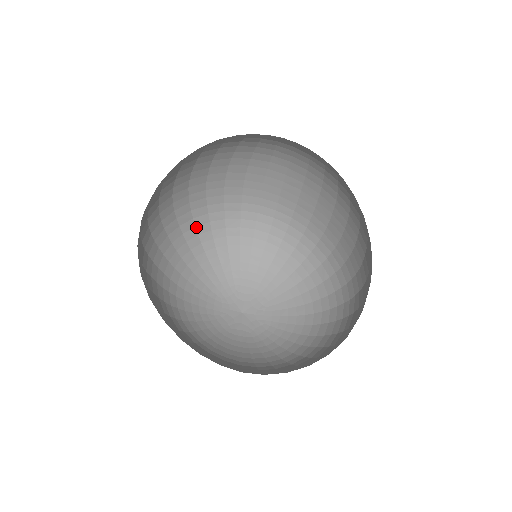
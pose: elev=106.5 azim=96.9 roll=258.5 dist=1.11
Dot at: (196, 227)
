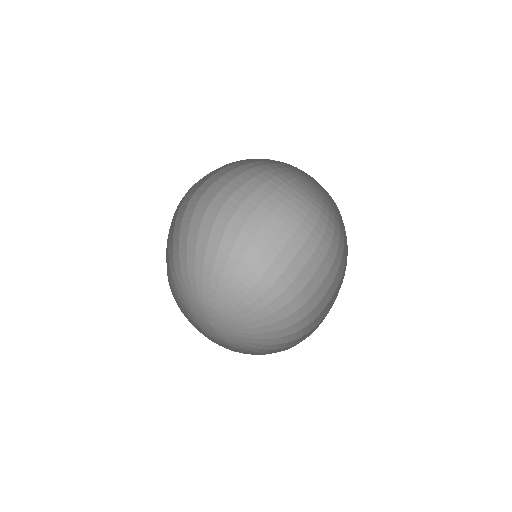
Dot at: (218, 252)
